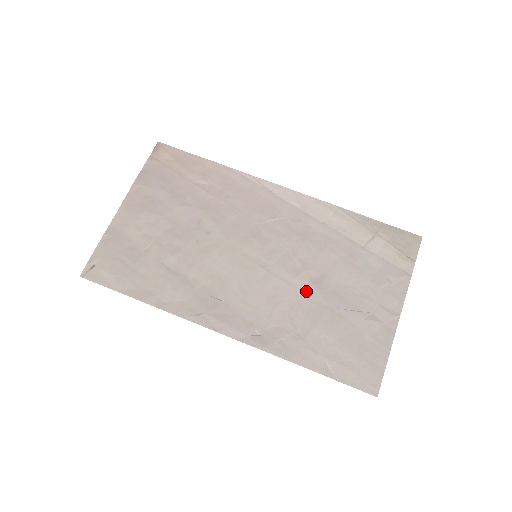
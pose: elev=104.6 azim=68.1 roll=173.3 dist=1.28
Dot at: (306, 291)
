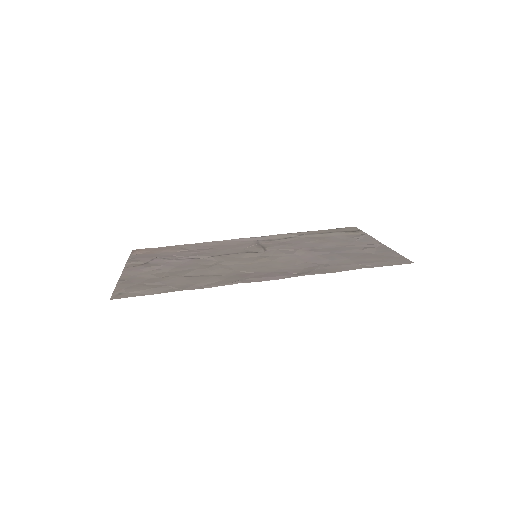
Dot at: (309, 254)
